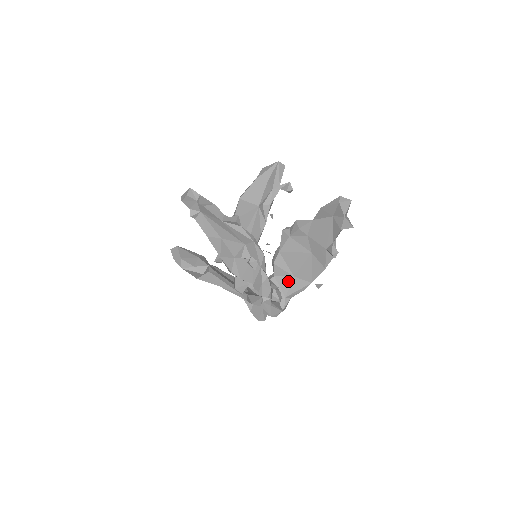
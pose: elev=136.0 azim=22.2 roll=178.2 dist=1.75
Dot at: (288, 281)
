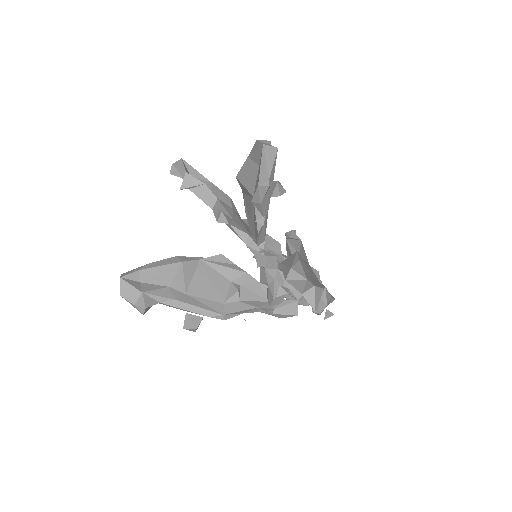
Dot at: occluded
